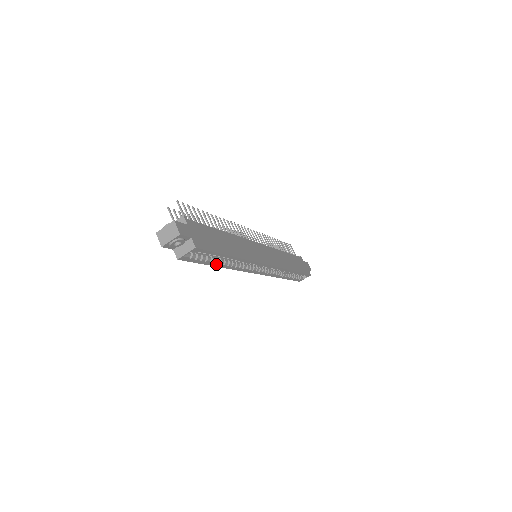
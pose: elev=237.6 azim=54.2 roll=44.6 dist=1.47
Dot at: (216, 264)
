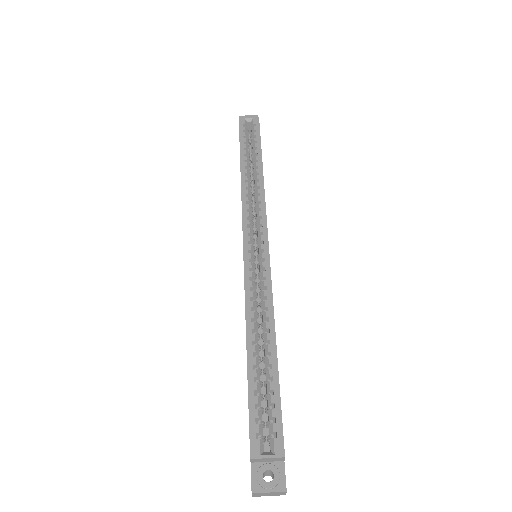
Dot at: (244, 160)
